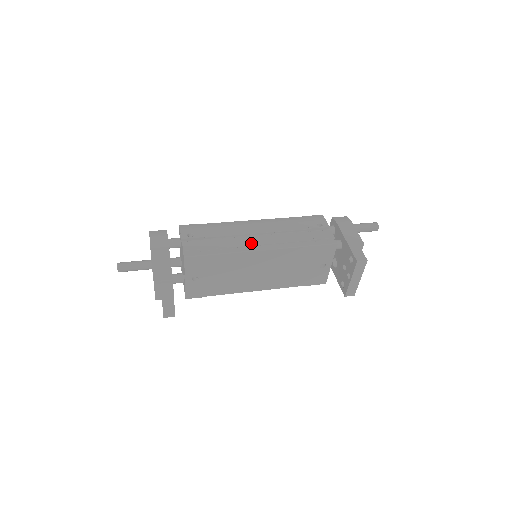
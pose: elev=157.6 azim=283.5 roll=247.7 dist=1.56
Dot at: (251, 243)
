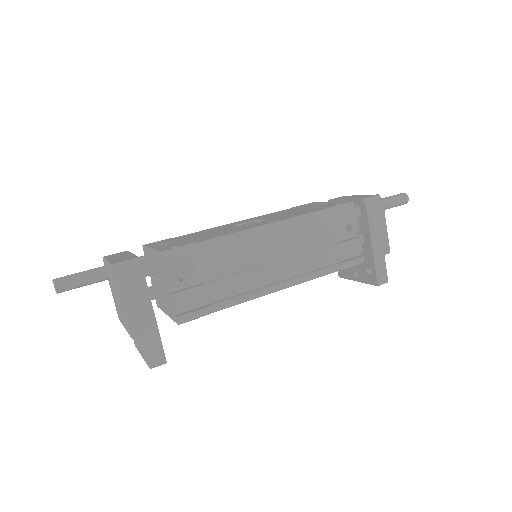
Dot at: (265, 280)
